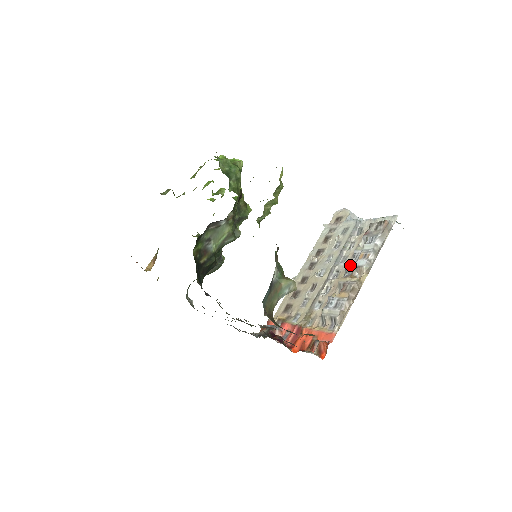
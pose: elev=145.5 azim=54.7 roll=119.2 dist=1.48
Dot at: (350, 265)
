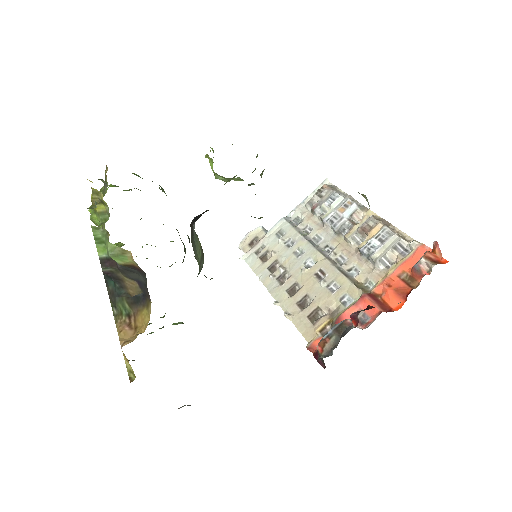
Dot at: (340, 223)
